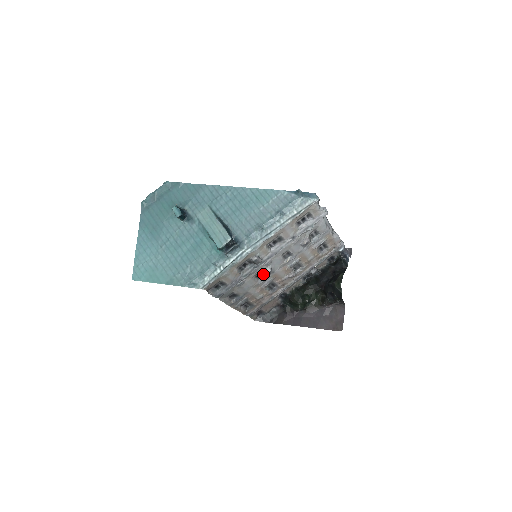
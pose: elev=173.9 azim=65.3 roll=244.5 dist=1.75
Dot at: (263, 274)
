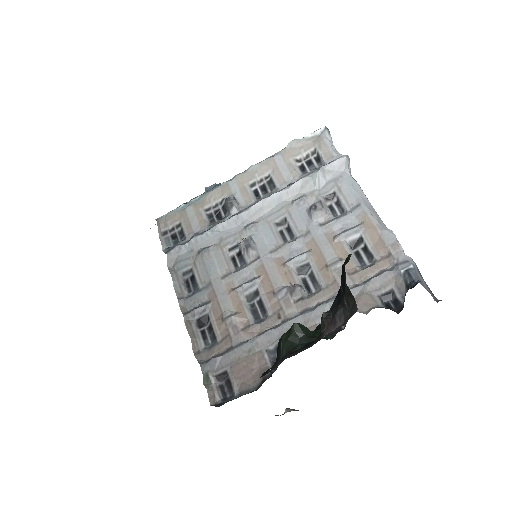
Dot at: (243, 256)
